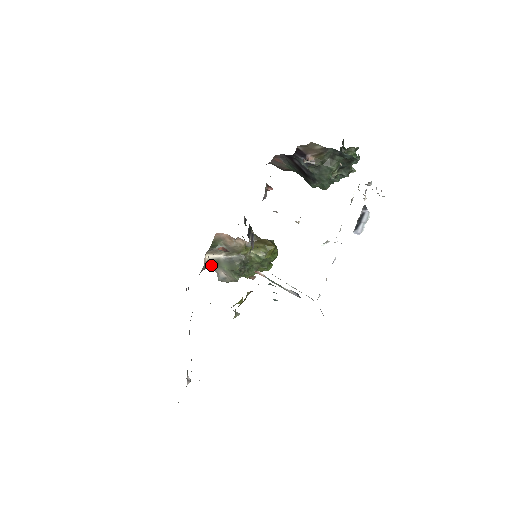
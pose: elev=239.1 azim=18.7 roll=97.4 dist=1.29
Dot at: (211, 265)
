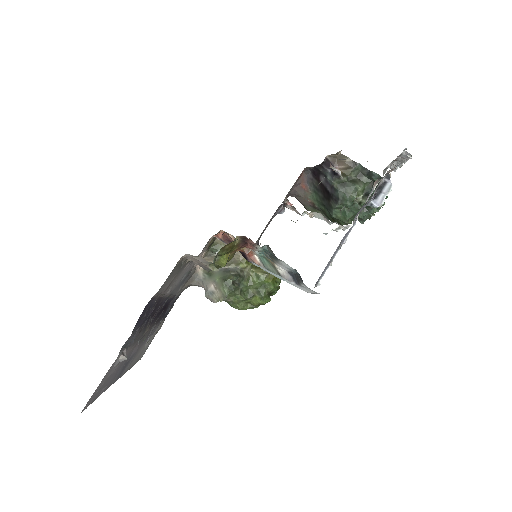
Dot at: (203, 276)
